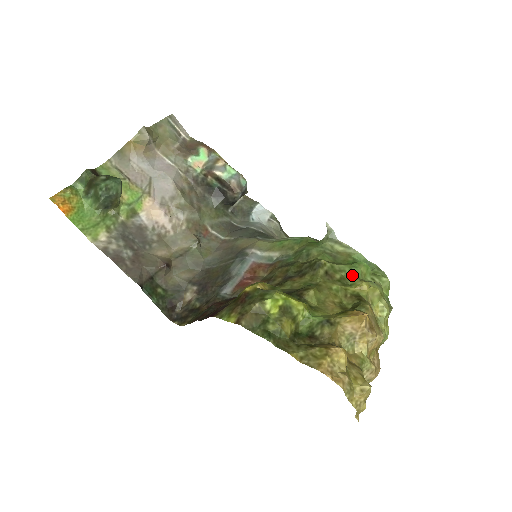
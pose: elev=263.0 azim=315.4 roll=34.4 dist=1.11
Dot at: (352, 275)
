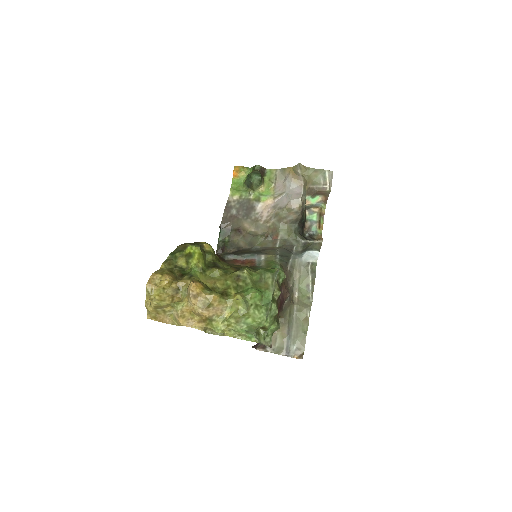
Dot at: (246, 290)
